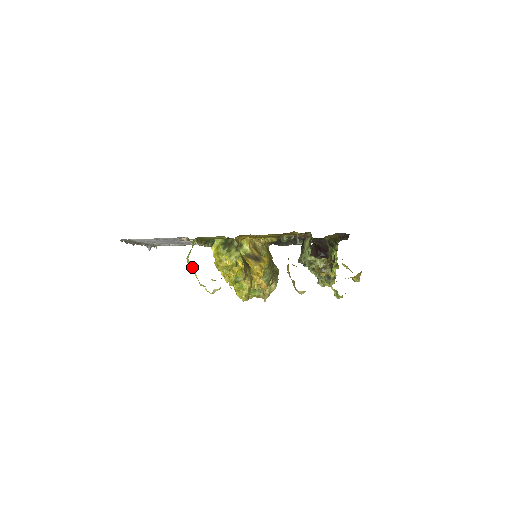
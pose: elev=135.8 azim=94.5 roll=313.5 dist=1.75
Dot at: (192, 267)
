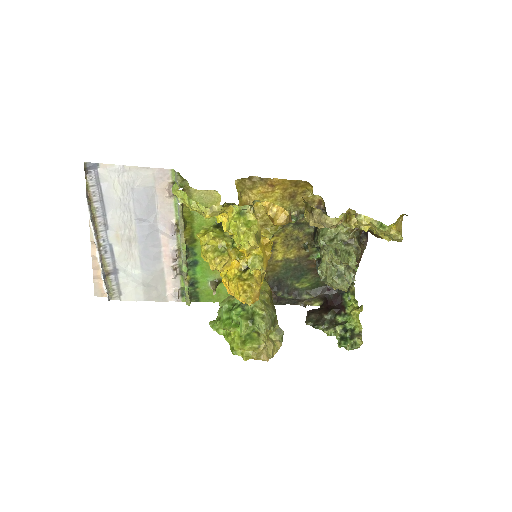
Dot at: occluded
